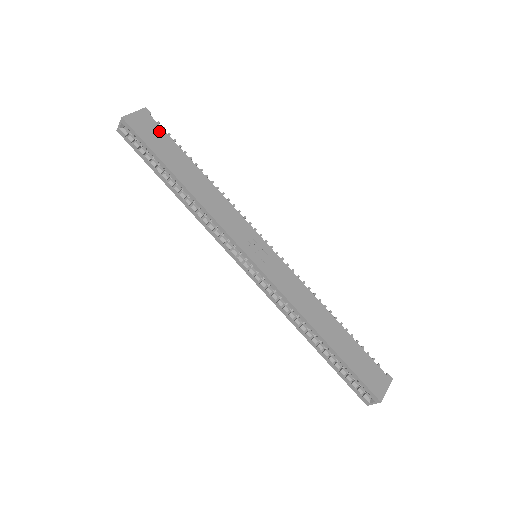
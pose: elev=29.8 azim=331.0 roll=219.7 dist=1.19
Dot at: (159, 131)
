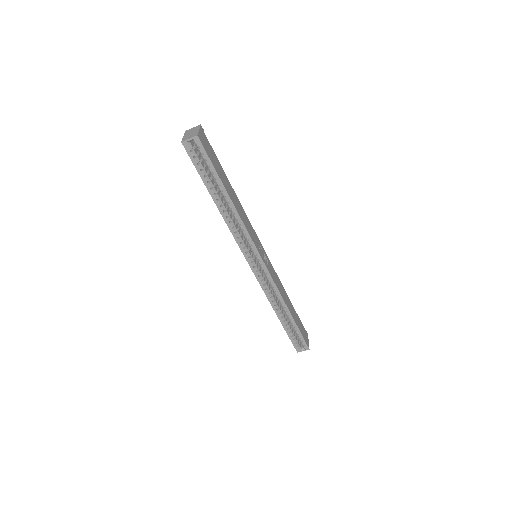
Dot at: (211, 149)
